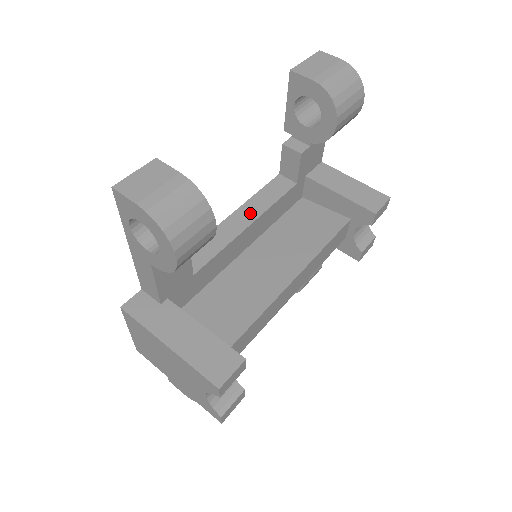
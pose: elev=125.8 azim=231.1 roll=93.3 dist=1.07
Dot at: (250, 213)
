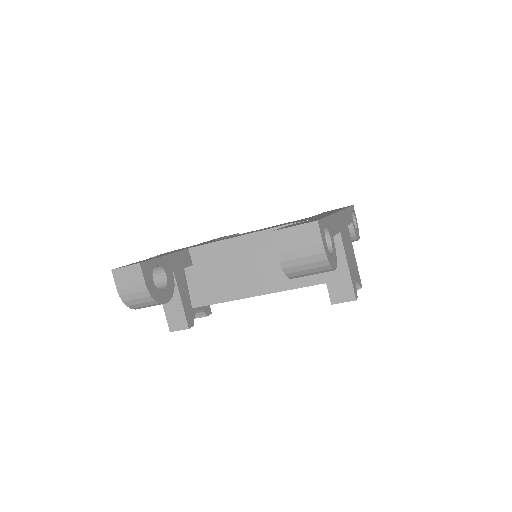
Dot at: (252, 244)
